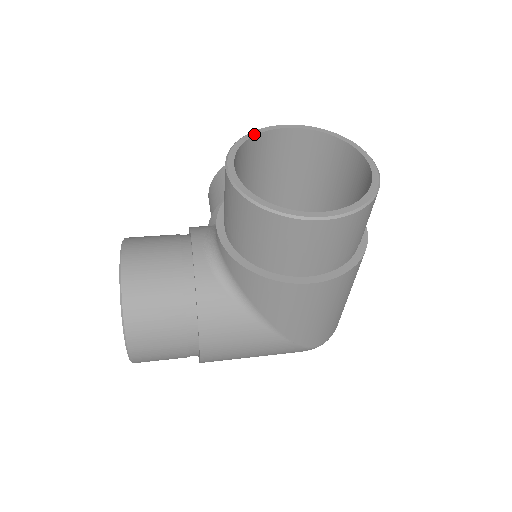
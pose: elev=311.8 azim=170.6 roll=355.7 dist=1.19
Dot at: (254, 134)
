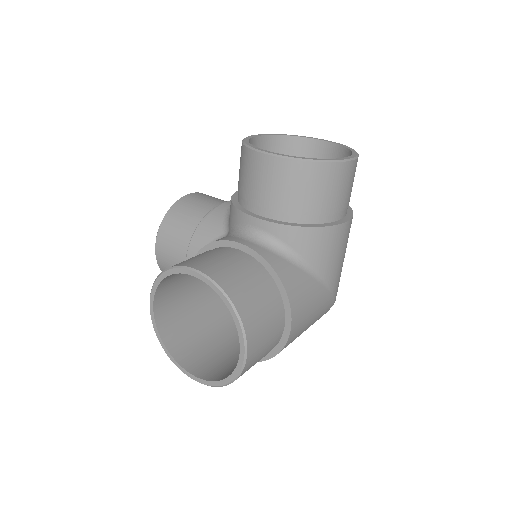
Dot at: (247, 140)
